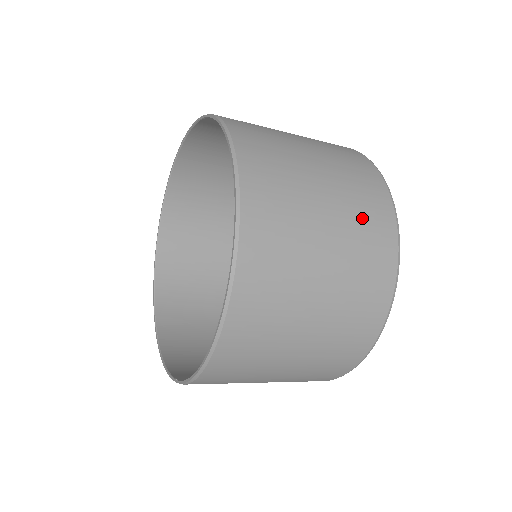
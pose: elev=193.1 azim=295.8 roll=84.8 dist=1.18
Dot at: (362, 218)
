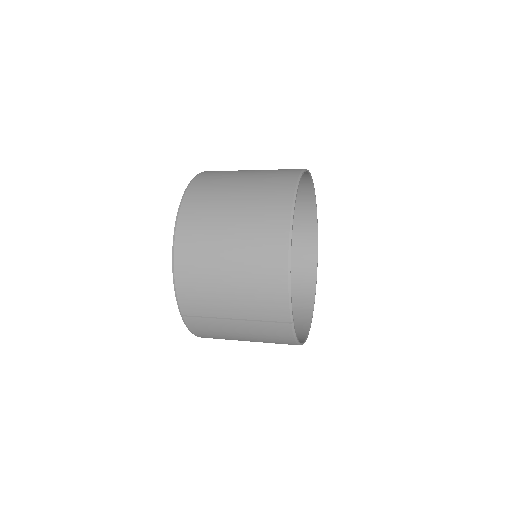
Dot at: (271, 176)
